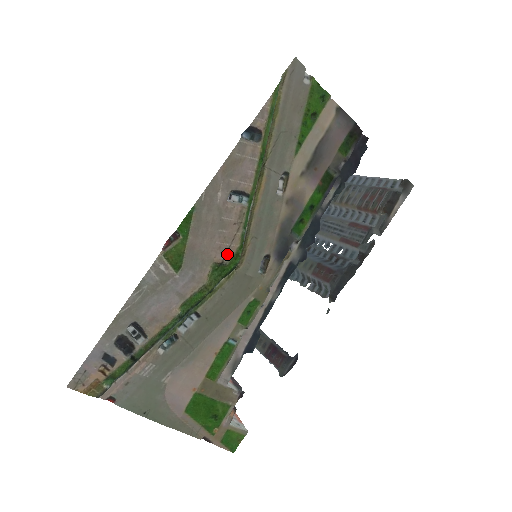
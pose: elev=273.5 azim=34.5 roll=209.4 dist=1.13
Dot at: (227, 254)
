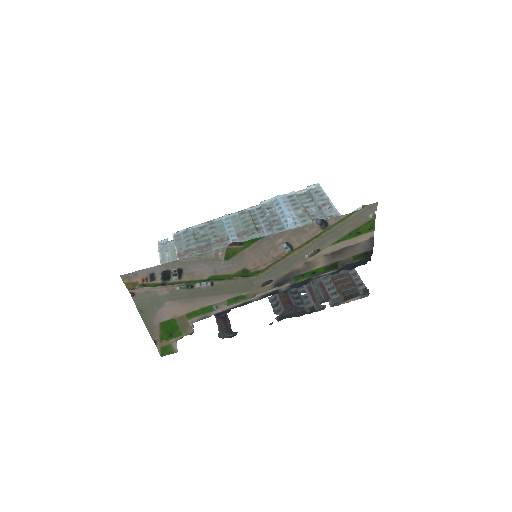
Dot at: (255, 268)
